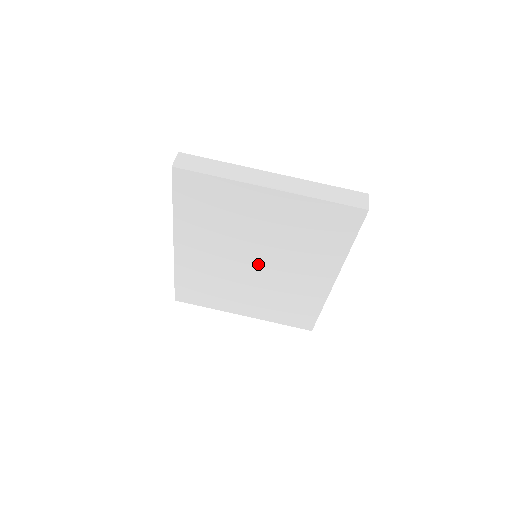
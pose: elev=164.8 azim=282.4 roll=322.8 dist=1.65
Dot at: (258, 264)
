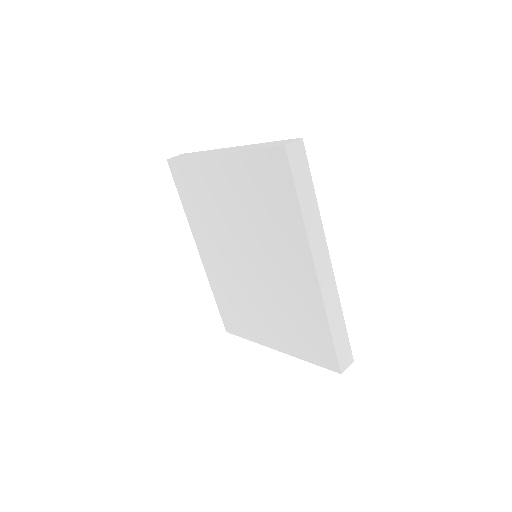
Dot at: (251, 261)
